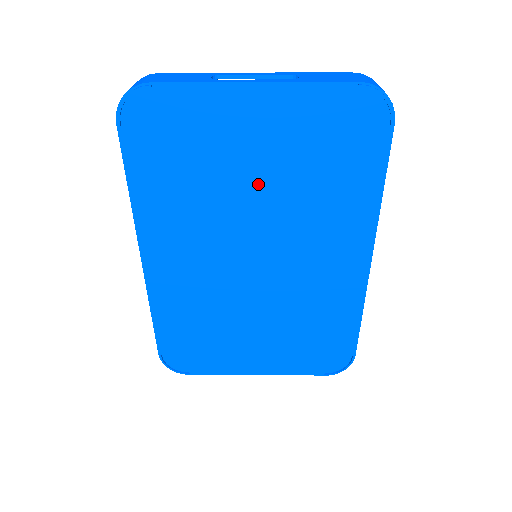
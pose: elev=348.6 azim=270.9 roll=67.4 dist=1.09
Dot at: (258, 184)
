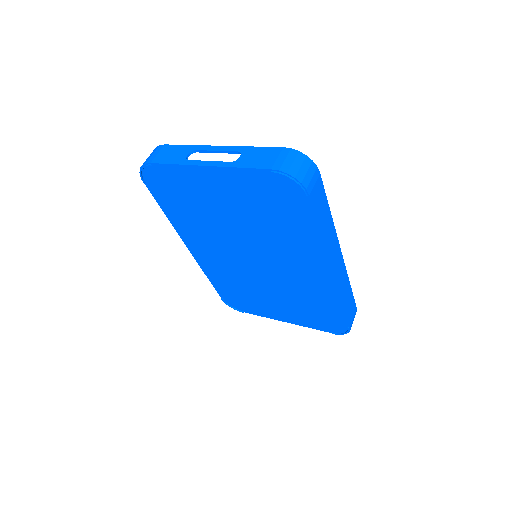
Dot at: (235, 220)
